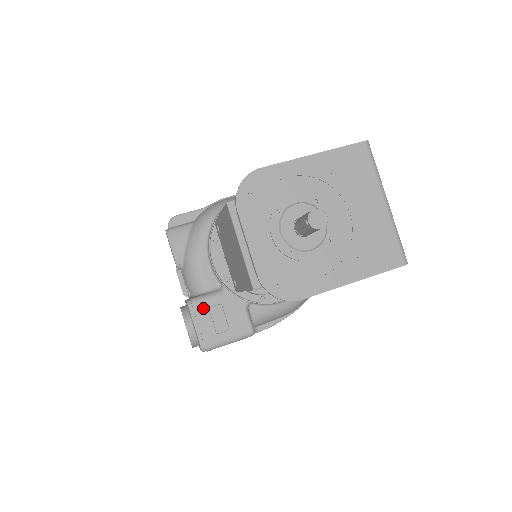
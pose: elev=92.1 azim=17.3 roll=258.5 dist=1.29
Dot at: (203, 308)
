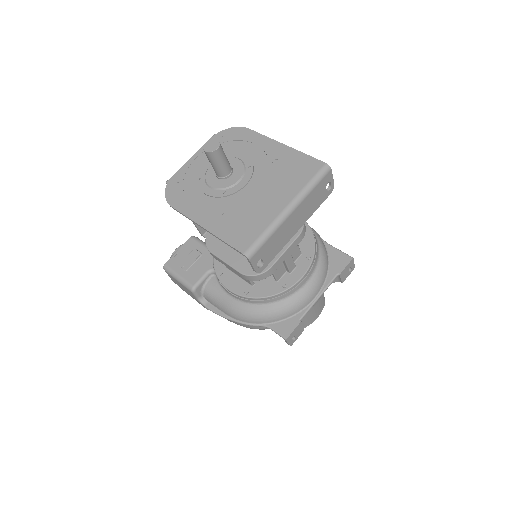
Dot at: (193, 246)
